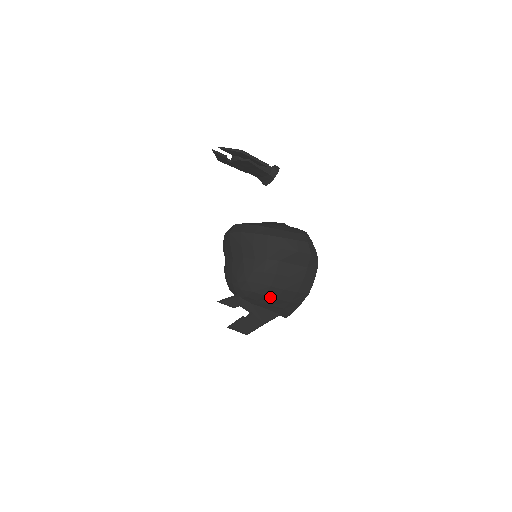
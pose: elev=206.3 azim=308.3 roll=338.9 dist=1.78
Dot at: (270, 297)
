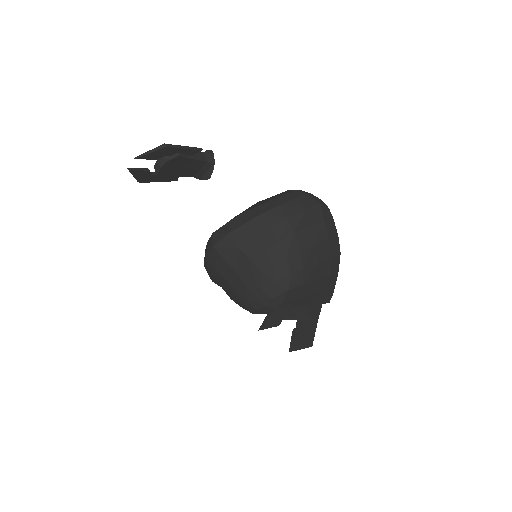
Dot at: (308, 283)
